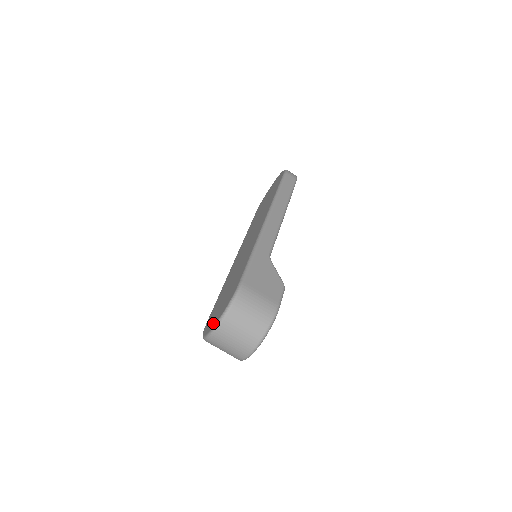
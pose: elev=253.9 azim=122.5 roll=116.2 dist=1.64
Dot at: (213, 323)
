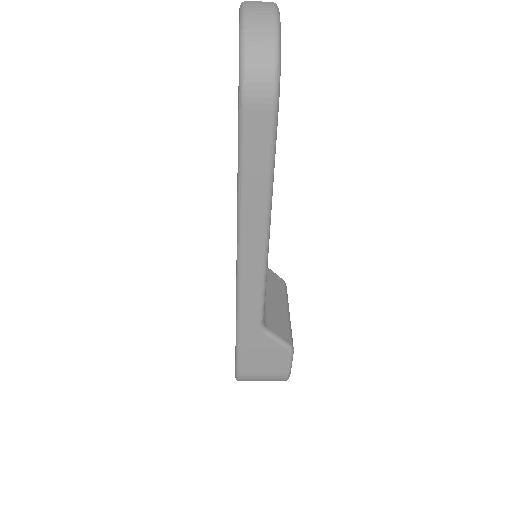
Dot at: occluded
